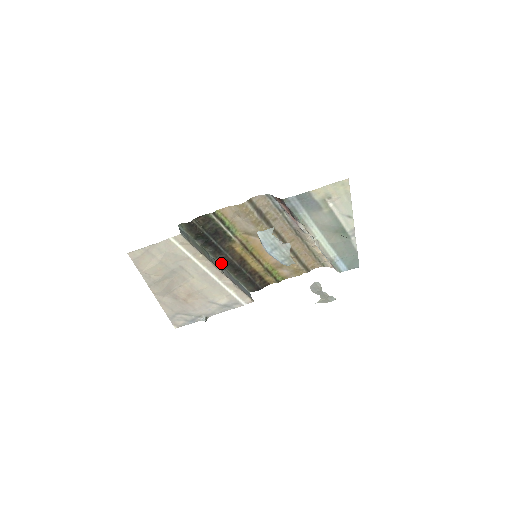
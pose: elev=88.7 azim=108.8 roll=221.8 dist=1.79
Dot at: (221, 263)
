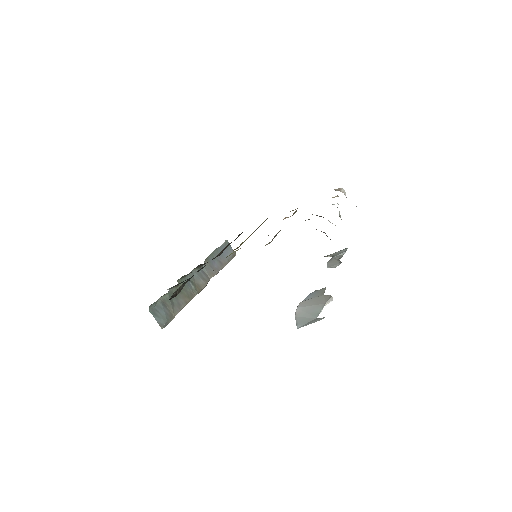
Dot at: (201, 266)
